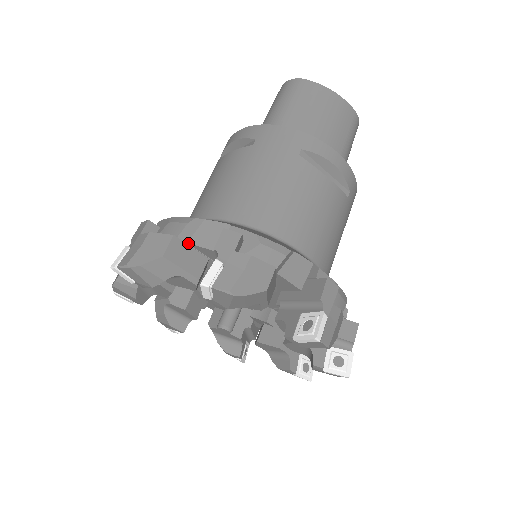
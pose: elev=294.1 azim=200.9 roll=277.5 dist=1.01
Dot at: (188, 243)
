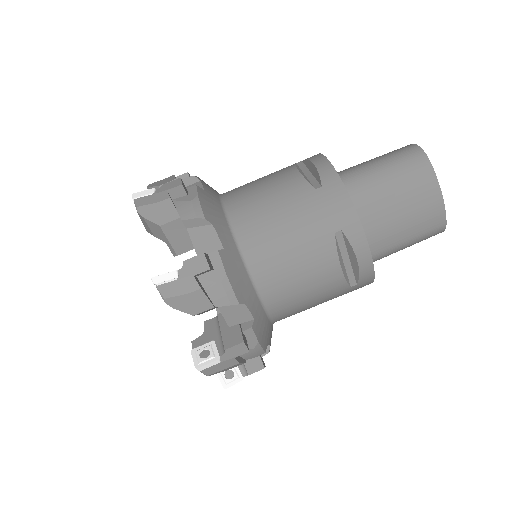
Dot at: (187, 229)
